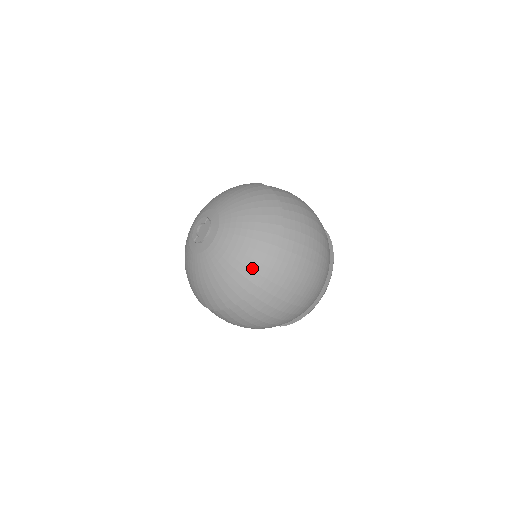
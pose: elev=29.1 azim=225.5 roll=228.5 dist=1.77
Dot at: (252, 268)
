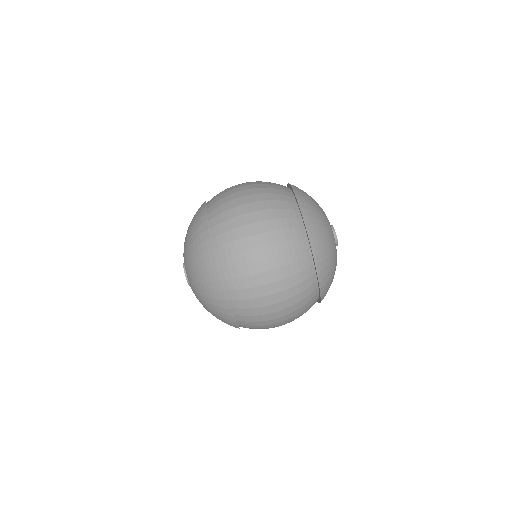
Dot at: (213, 290)
